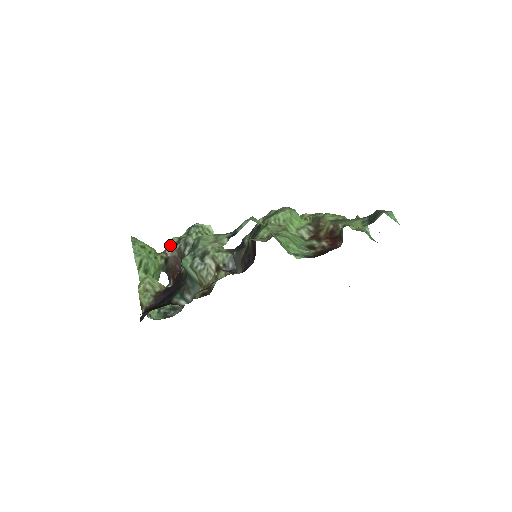
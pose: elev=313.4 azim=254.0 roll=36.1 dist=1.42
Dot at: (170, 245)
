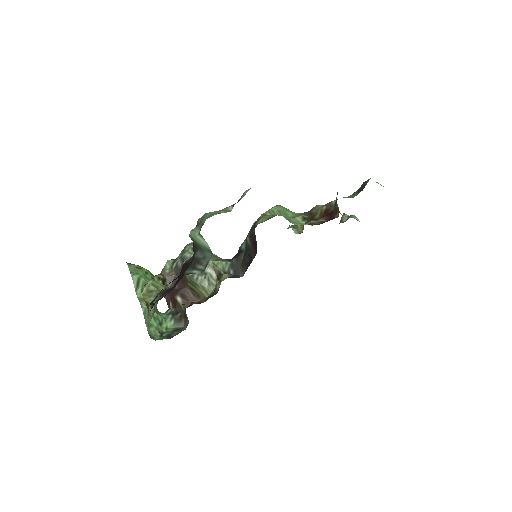
Dot at: (166, 267)
